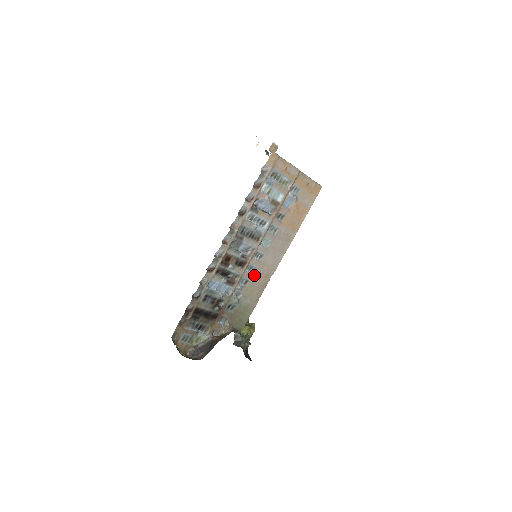
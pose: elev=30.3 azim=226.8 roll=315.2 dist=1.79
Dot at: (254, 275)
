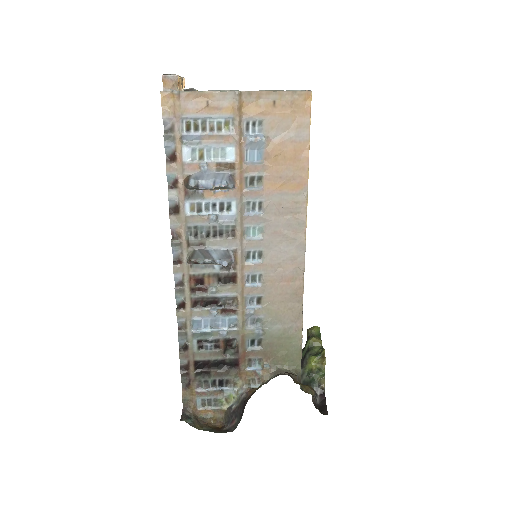
Dot at: (266, 286)
